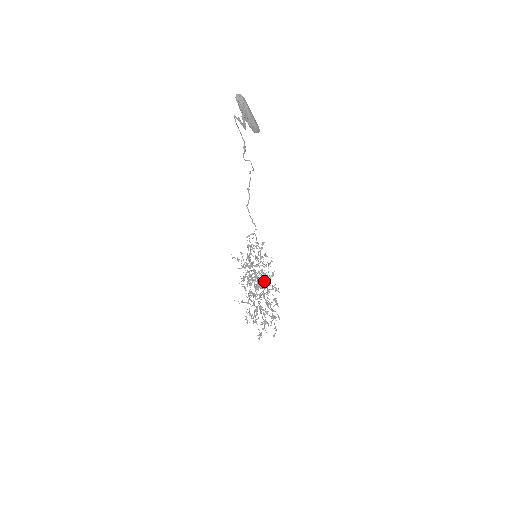
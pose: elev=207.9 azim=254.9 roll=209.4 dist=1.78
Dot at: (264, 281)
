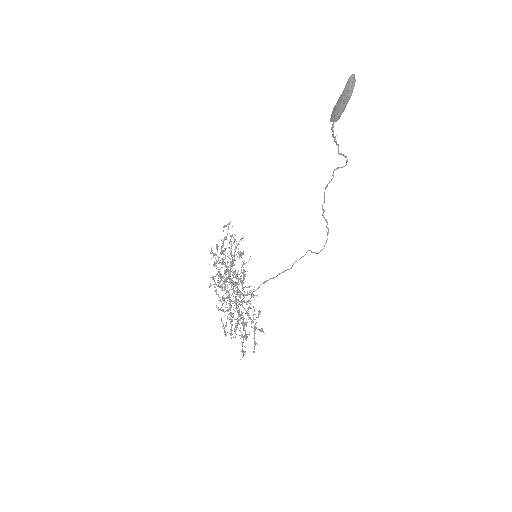
Dot at: (231, 283)
